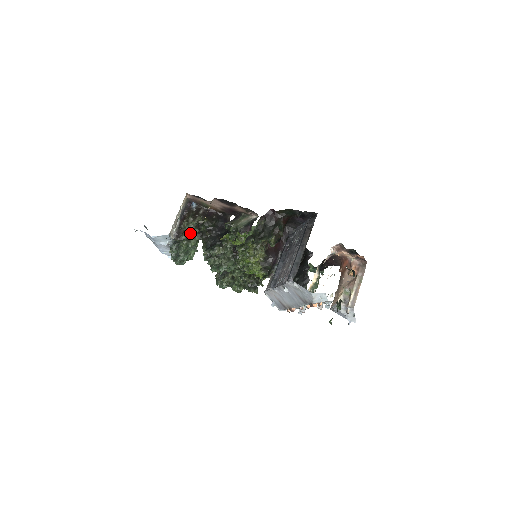
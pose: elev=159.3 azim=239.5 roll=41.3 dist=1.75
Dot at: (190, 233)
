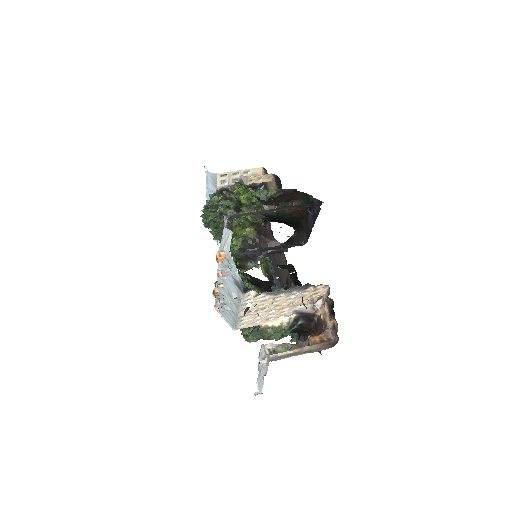
Dot at: (233, 197)
